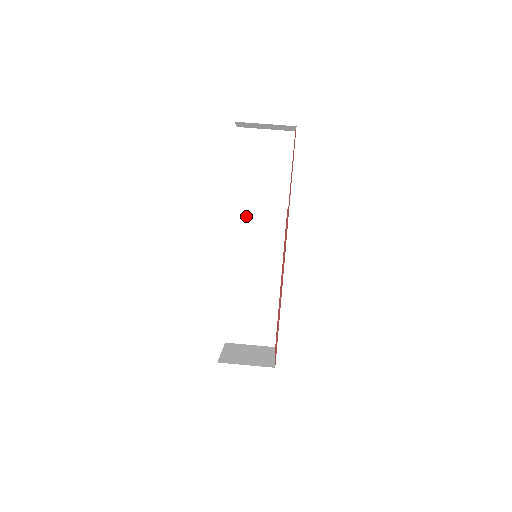
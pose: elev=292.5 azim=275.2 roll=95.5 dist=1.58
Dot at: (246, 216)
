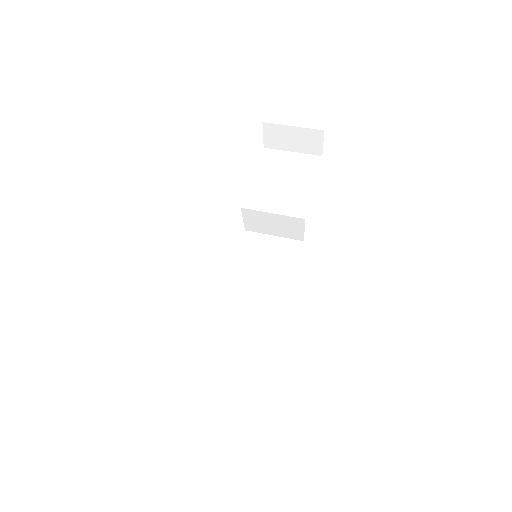
Dot at: (253, 245)
